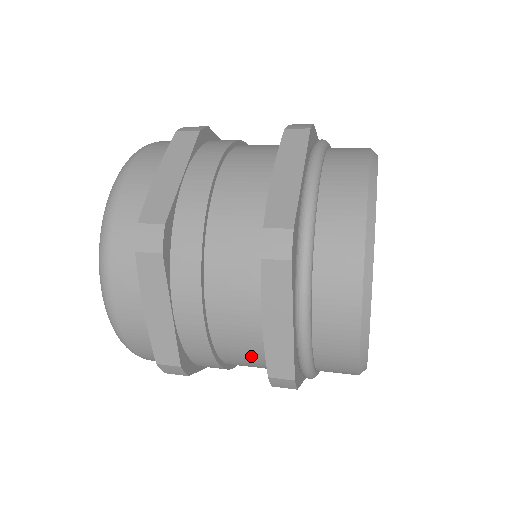
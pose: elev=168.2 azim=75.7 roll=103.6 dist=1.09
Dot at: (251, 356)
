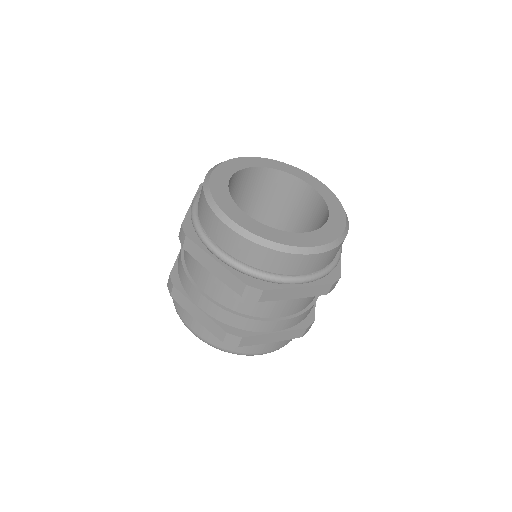
Dot at: occluded
